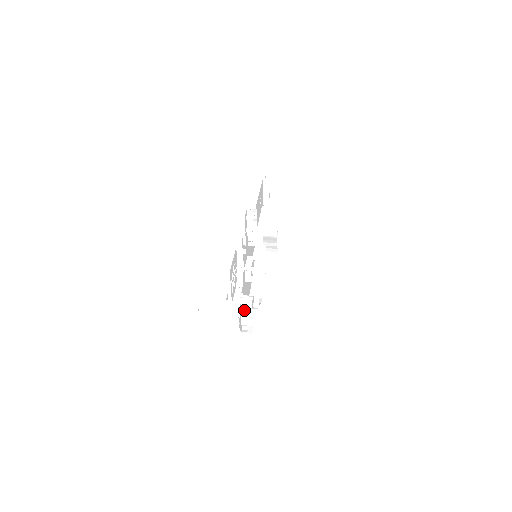
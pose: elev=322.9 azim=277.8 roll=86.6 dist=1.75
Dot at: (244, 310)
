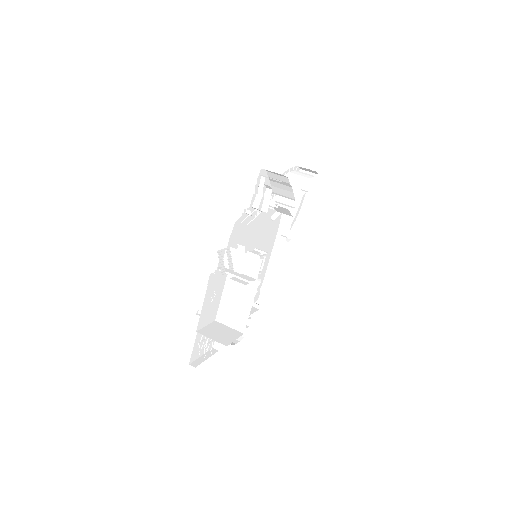
Dot at: occluded
